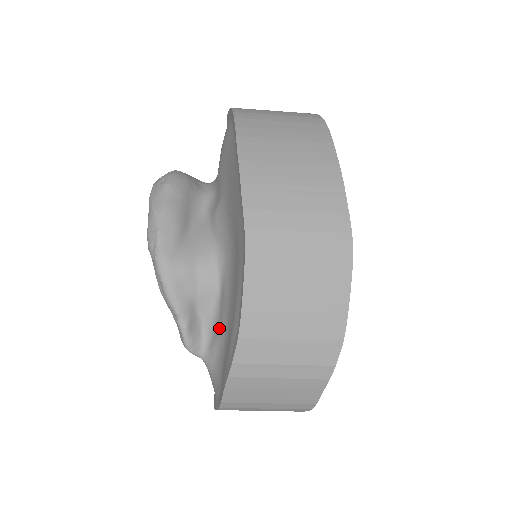
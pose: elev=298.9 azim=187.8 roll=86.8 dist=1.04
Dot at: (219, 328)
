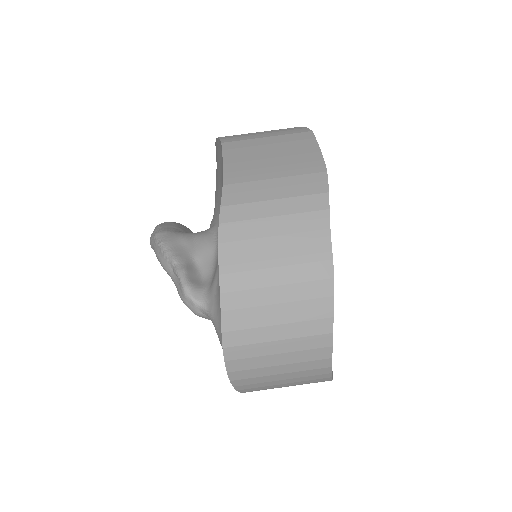
Dot at: (217, 261)
